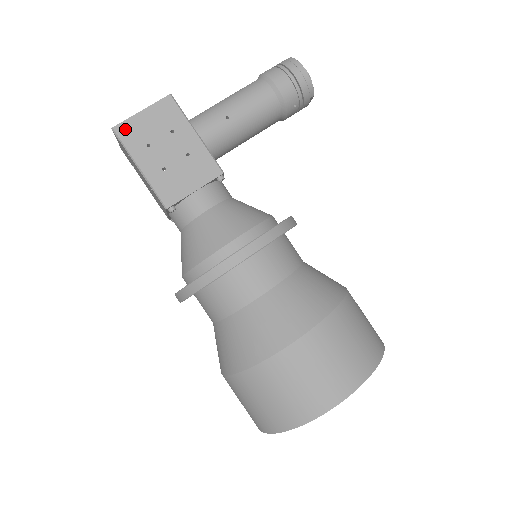
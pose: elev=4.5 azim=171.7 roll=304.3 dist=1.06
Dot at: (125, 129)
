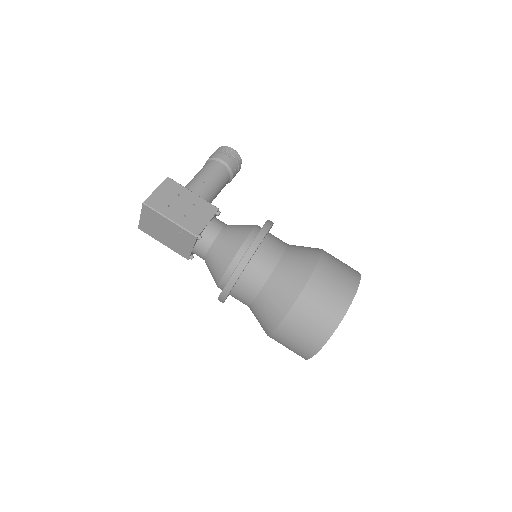
Dot at: (151, 201)
